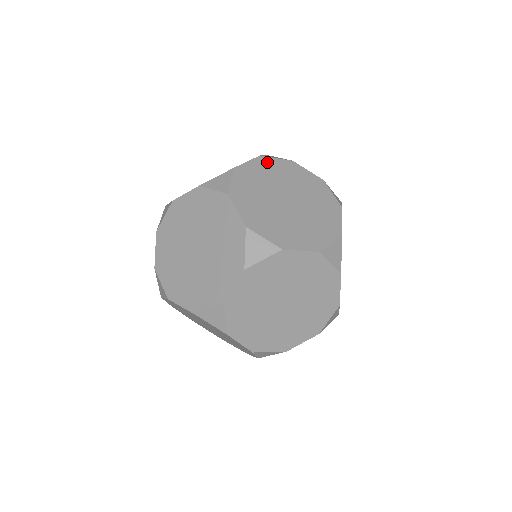
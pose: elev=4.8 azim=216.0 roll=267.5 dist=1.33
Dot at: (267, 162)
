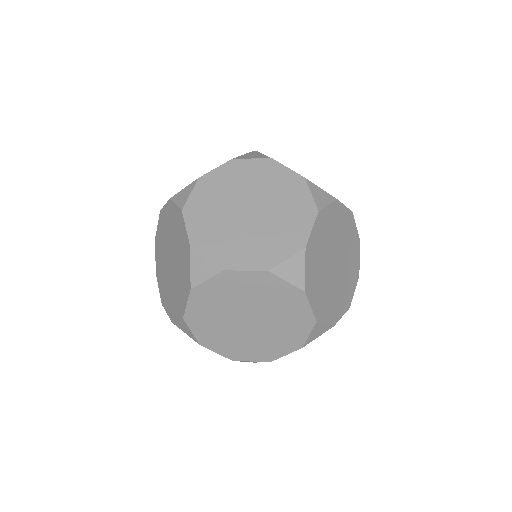
Dot at: (193, 207)
